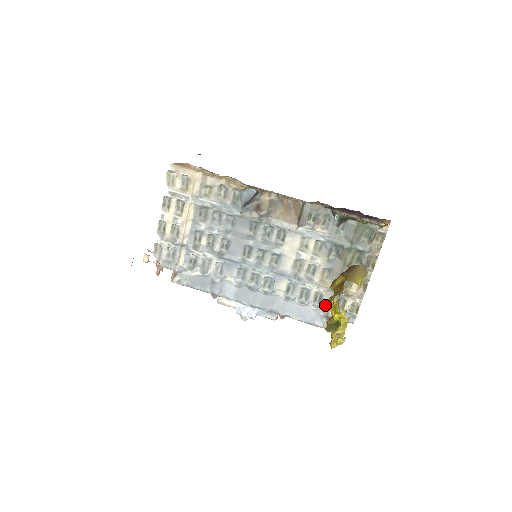
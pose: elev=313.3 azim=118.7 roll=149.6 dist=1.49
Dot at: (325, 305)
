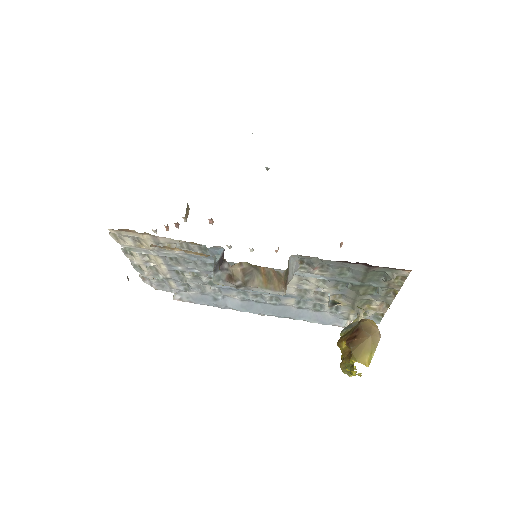
Dot at: (343, 313)
